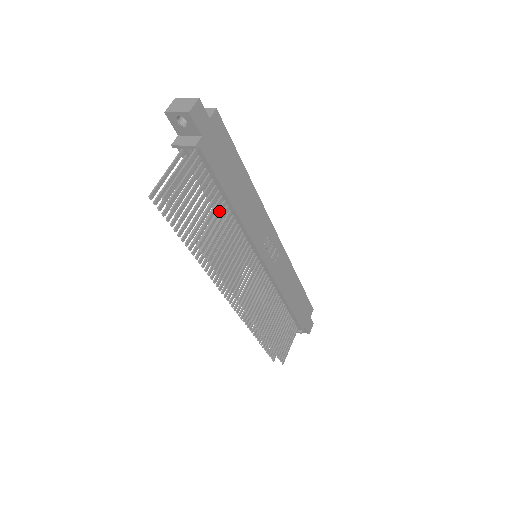
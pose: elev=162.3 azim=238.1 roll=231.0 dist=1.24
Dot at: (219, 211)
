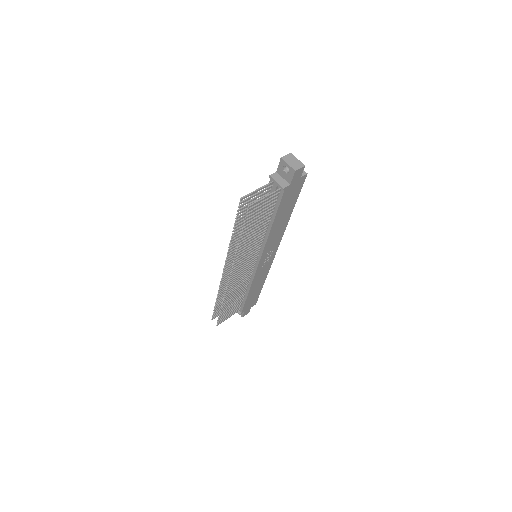
Dot at: (263, 225)
